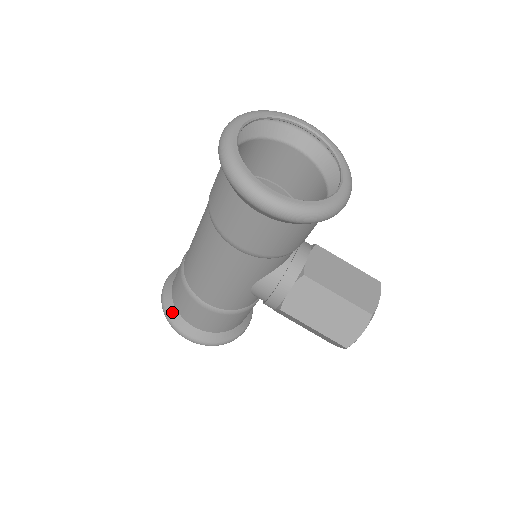
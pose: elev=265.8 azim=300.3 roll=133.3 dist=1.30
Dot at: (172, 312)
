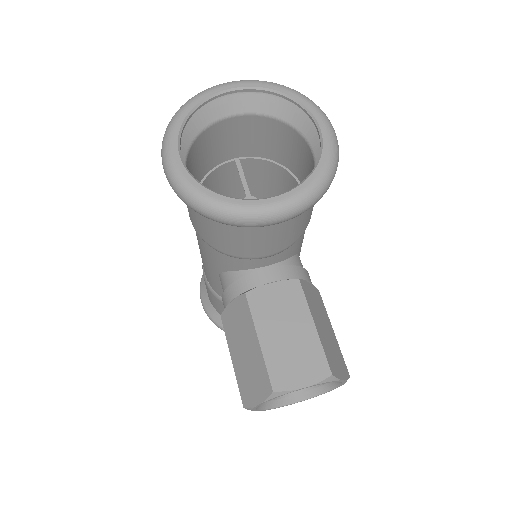
Dot at: occluded
